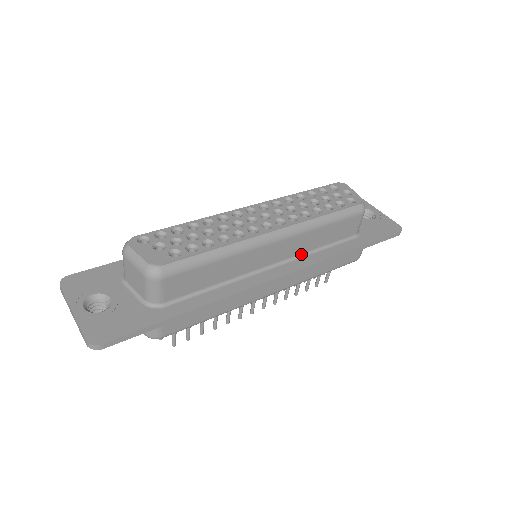
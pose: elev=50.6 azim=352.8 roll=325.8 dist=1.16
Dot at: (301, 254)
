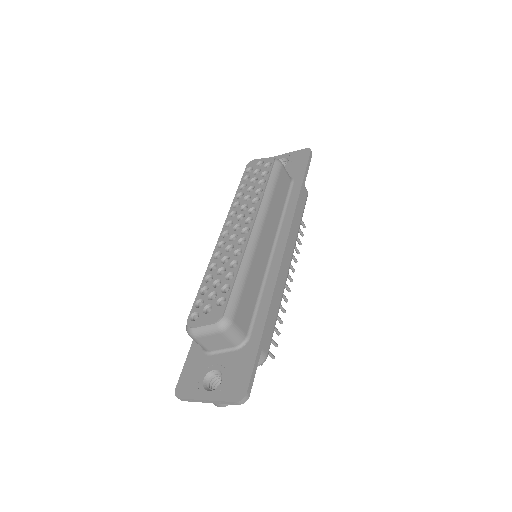
Dot at: (278, 225)
